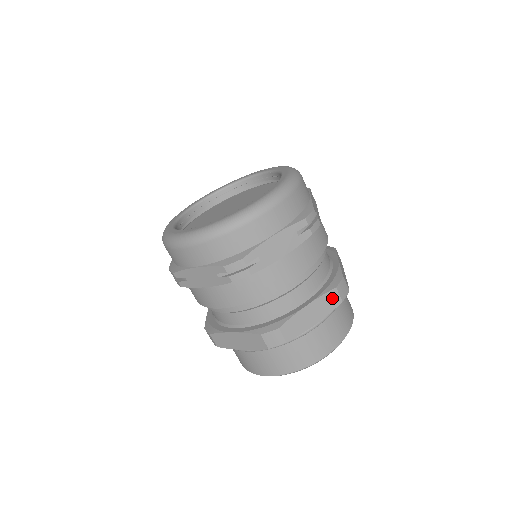
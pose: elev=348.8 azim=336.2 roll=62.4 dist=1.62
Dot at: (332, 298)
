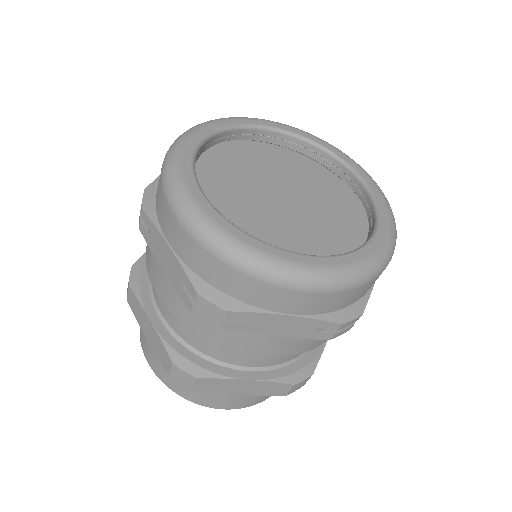
Dot at: (280, 388)
